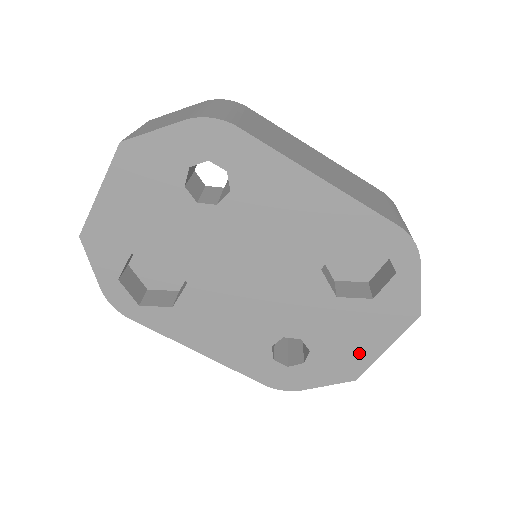
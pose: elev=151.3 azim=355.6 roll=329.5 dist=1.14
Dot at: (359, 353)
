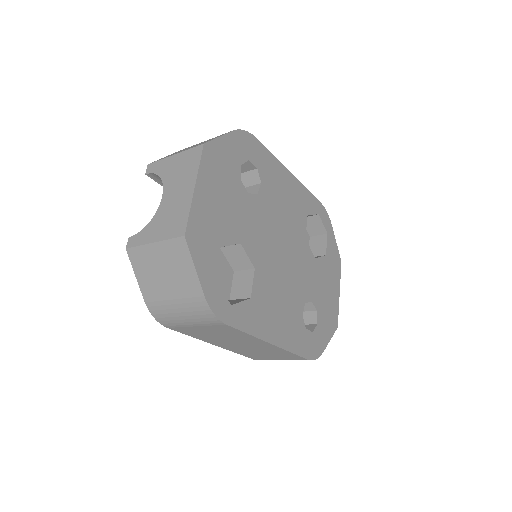
Dot at: (333, 302)
